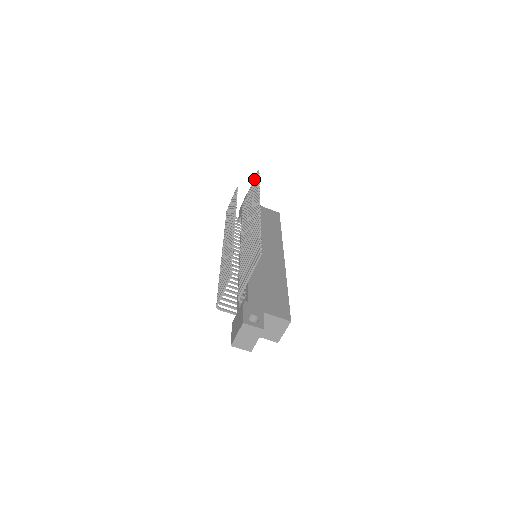
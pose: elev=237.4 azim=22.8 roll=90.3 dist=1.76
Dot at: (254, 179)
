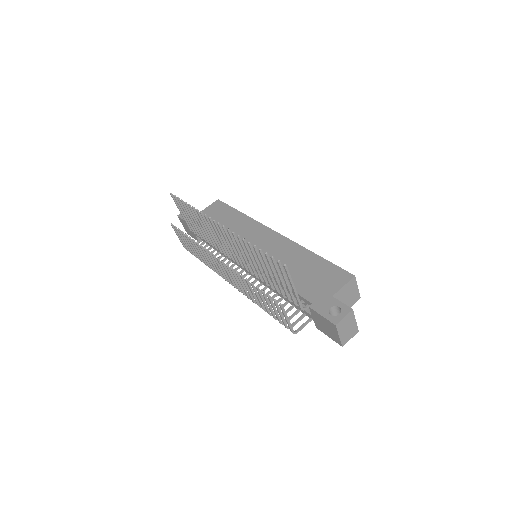
Dot at: (175, 203)
